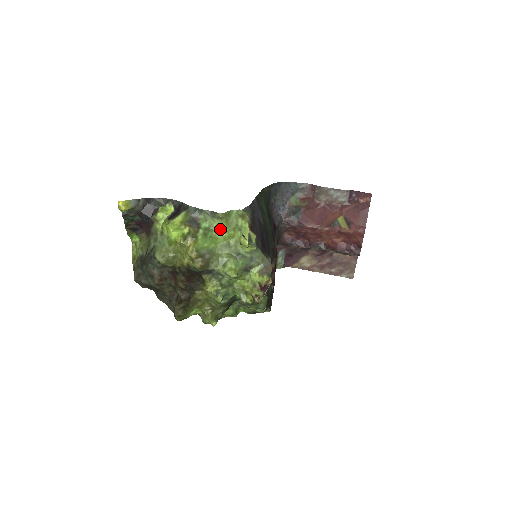
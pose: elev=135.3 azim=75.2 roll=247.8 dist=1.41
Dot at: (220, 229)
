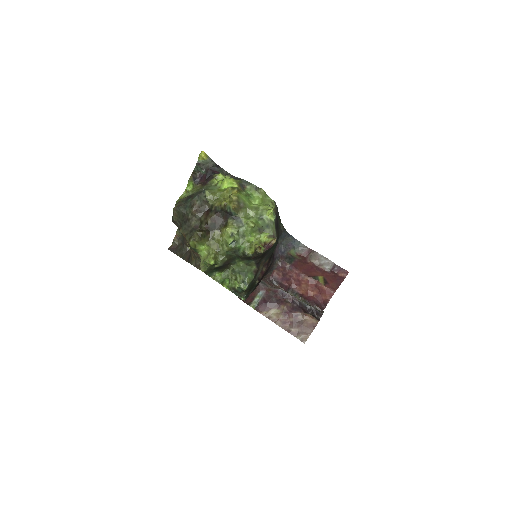
Dot at: (256, 199)
